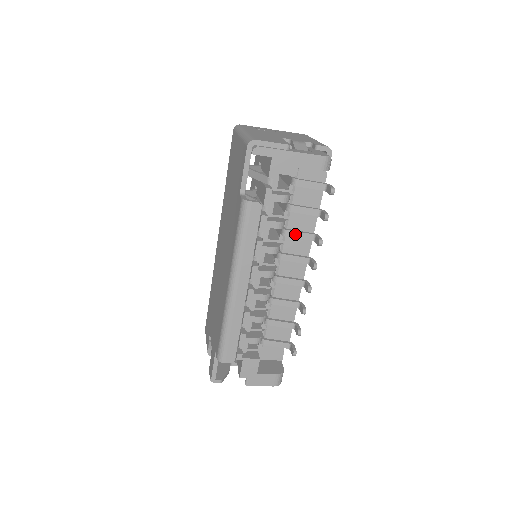
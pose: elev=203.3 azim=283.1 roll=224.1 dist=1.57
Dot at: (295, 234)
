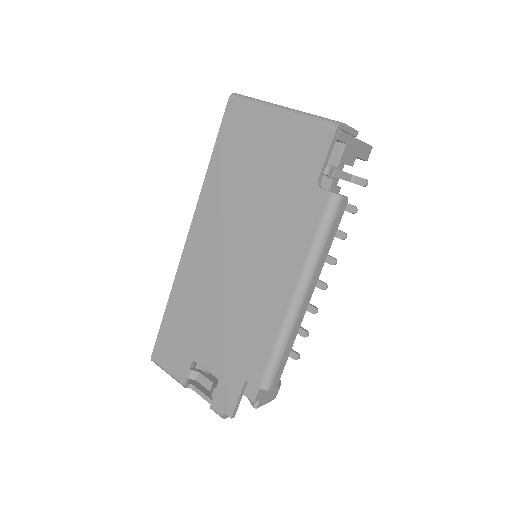
Dot at: occluded
